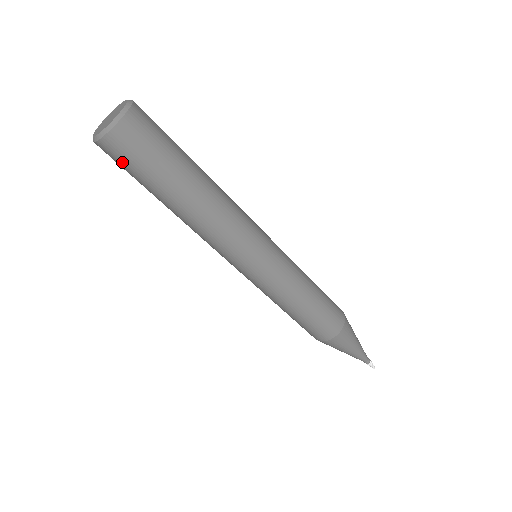
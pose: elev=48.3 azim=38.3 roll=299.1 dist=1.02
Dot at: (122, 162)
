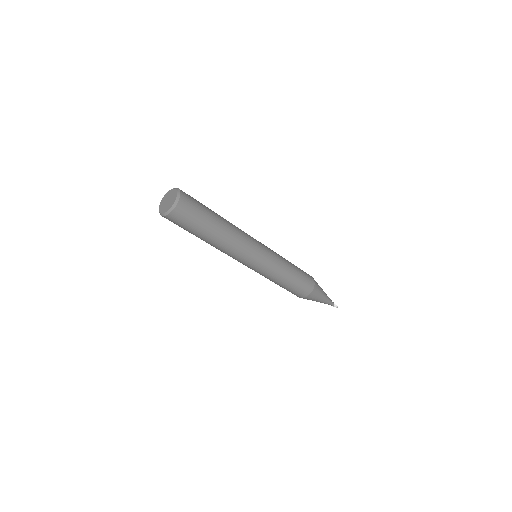
Dot at: (181, 223)
